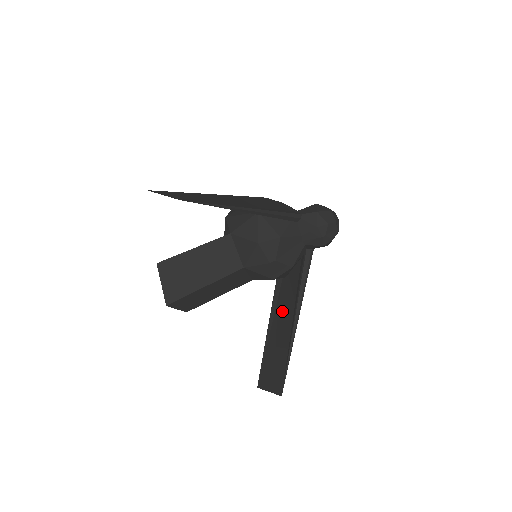
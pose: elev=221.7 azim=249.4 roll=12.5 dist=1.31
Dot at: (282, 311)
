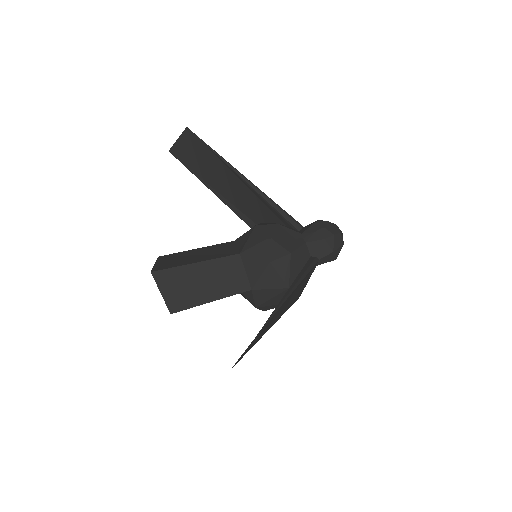
Dot at: occluded
